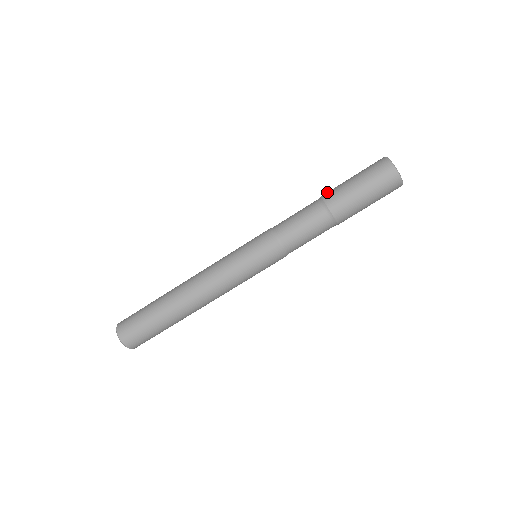
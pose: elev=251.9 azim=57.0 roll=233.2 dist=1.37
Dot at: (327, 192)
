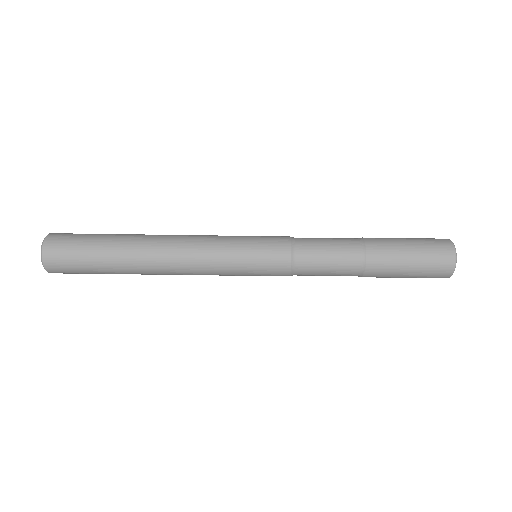
Dot at: (374, 240)
